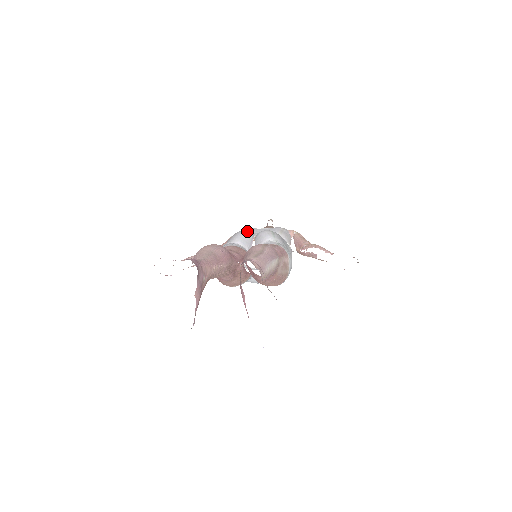
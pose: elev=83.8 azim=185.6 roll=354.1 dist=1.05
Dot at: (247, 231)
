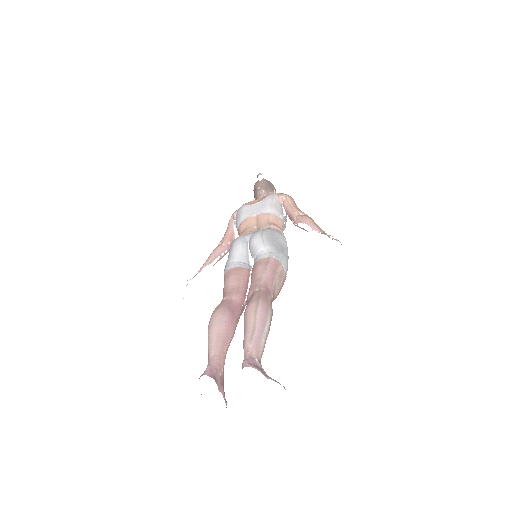
Dot at: (240, 242)
